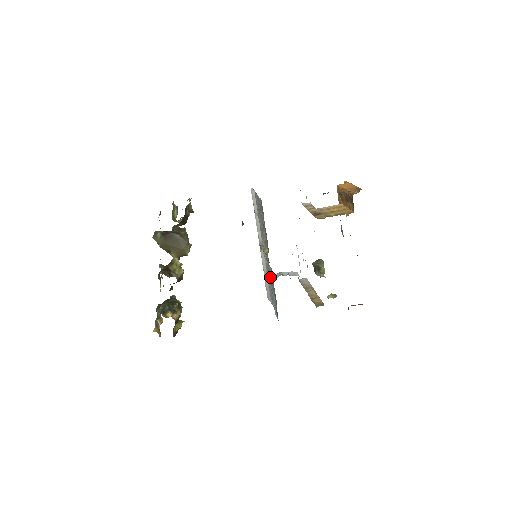
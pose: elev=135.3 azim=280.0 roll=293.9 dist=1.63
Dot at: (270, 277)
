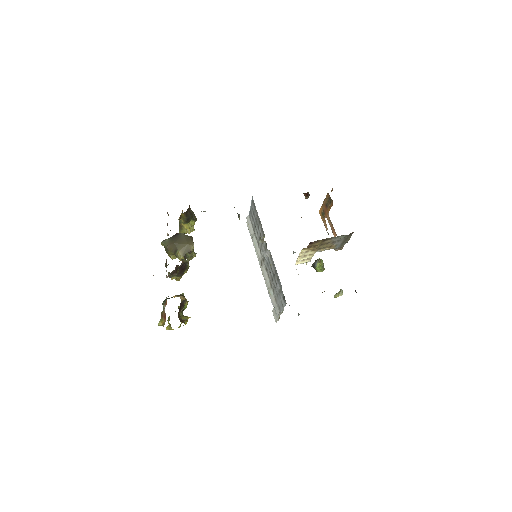
Dot at: (272, 275)
